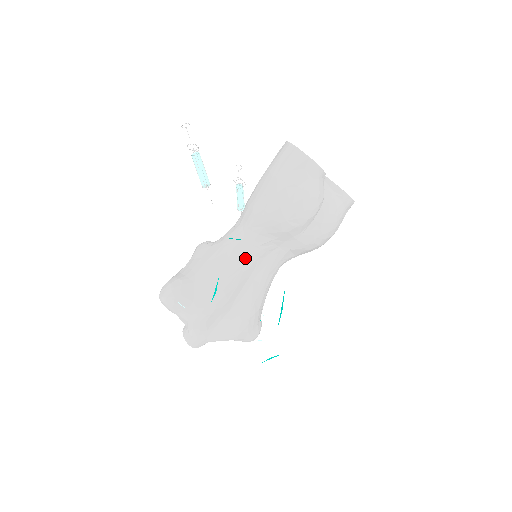
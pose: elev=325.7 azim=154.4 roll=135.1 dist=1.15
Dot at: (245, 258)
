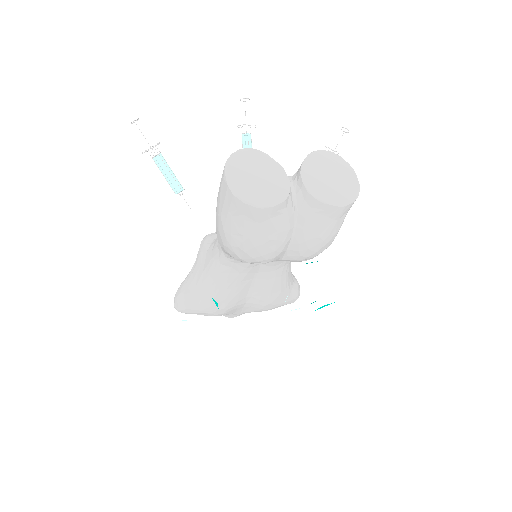
Dot at: (236, 271)
